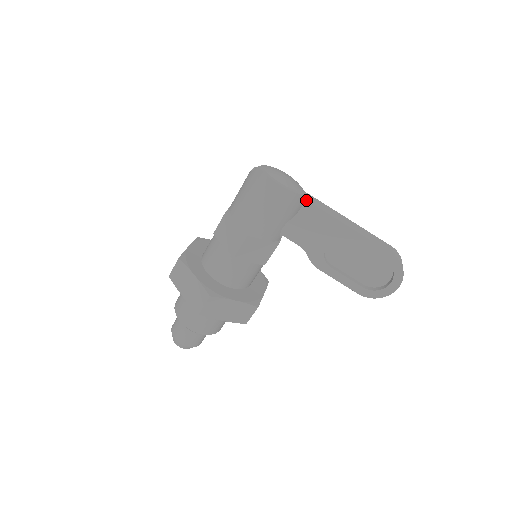
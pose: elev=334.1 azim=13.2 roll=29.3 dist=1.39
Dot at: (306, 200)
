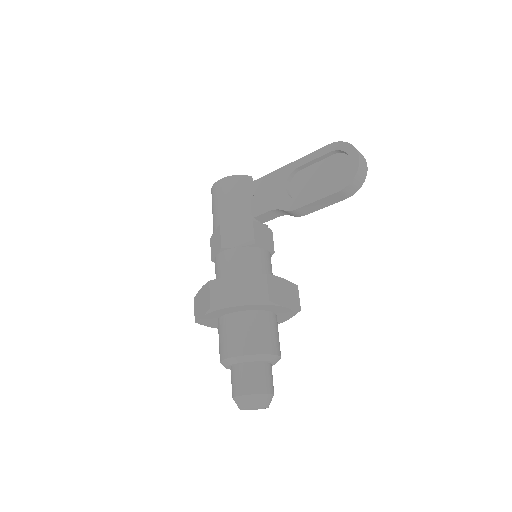
Dot at: (253, 182)
